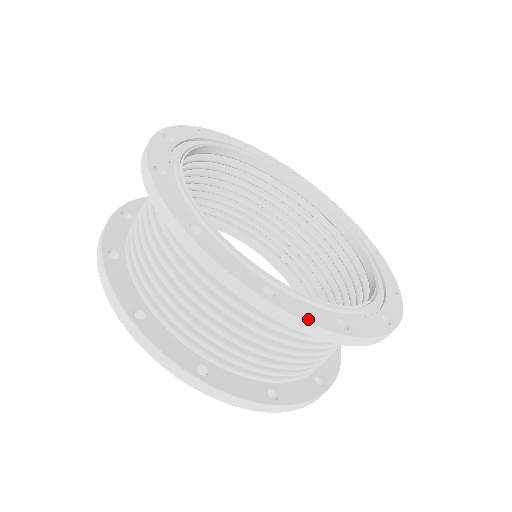
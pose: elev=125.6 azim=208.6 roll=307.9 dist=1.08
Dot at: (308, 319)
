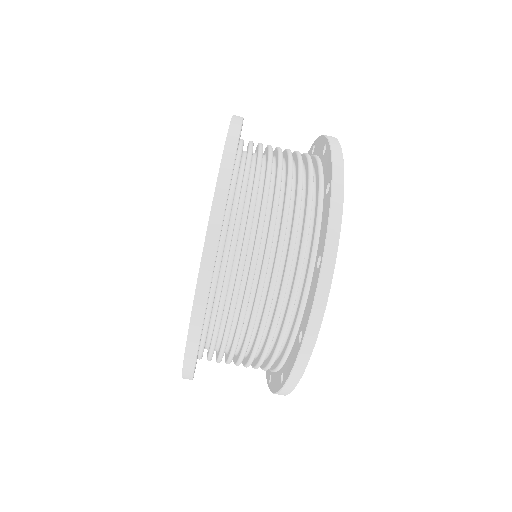
Dot at: (303, 371)
